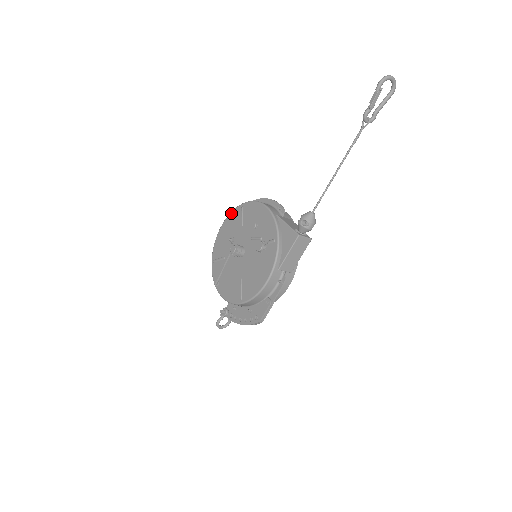
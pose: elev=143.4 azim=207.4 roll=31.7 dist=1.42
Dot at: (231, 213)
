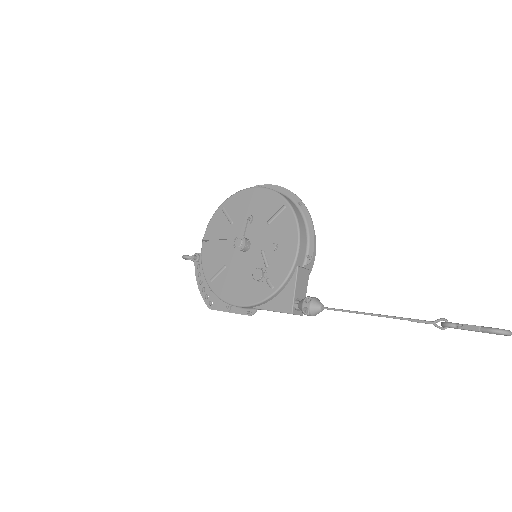
Dot at: (273, 193)
